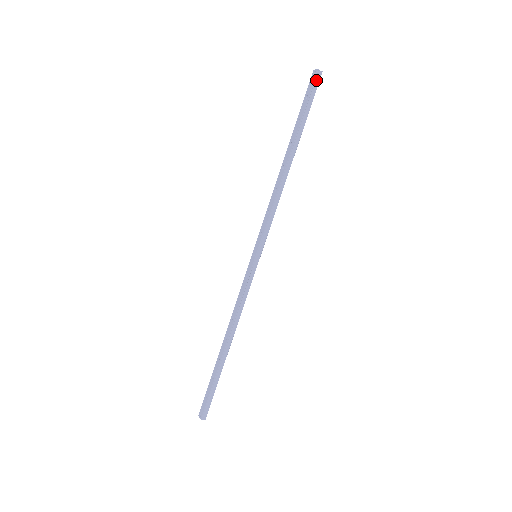
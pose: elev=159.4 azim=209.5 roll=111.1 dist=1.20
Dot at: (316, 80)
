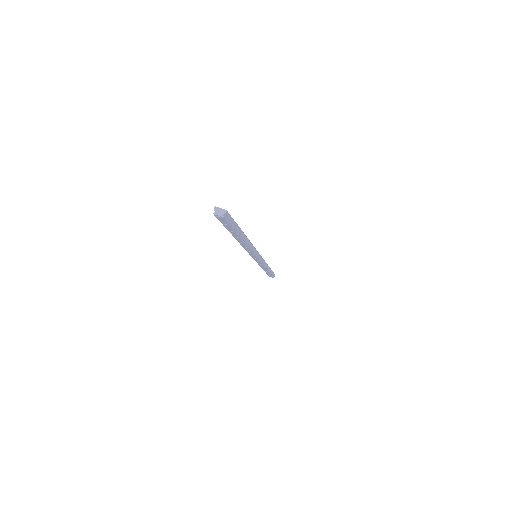
Dot at: (226, 218)
